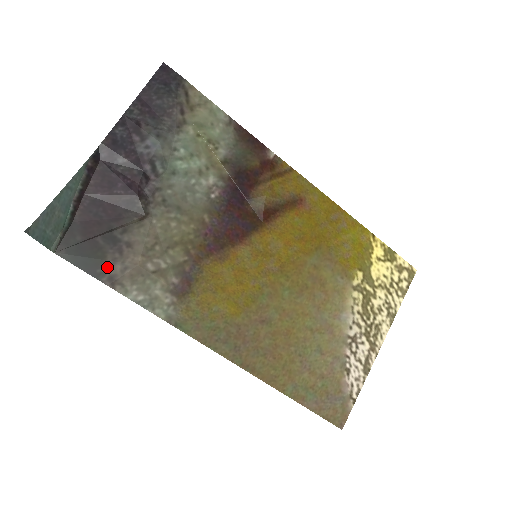
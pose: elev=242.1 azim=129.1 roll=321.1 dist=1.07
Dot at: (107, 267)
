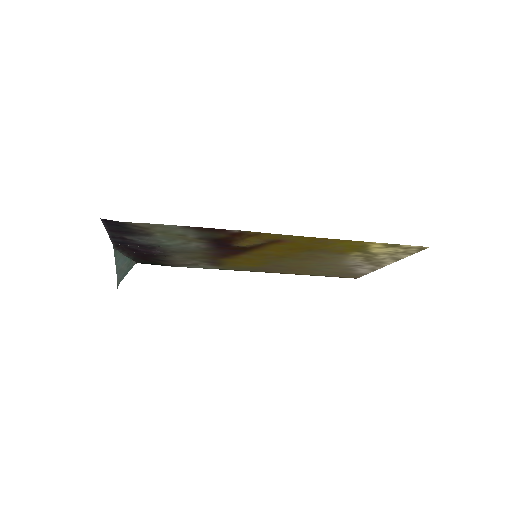
Dot at: (167, 264)
